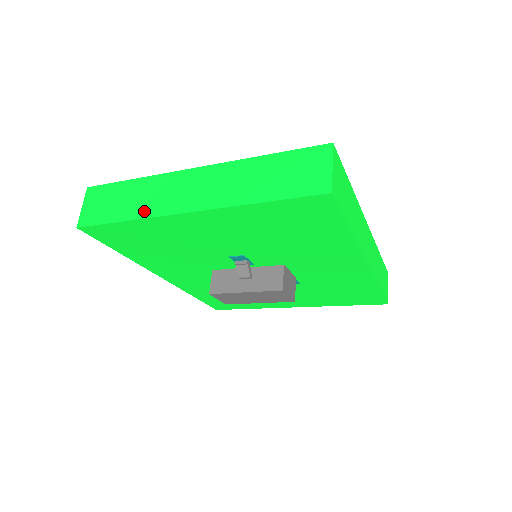
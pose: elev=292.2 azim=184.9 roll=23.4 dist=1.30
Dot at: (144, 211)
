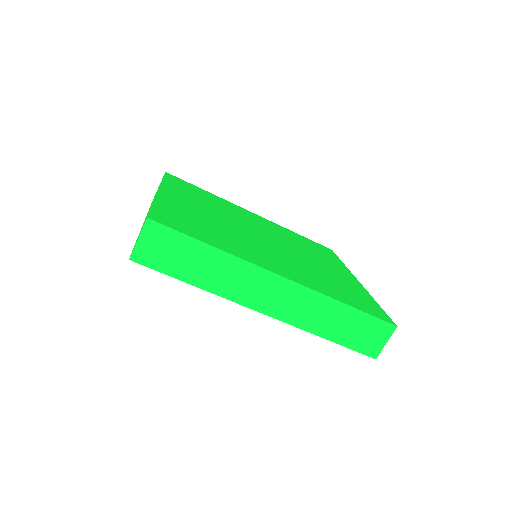
Dot at: occluded
